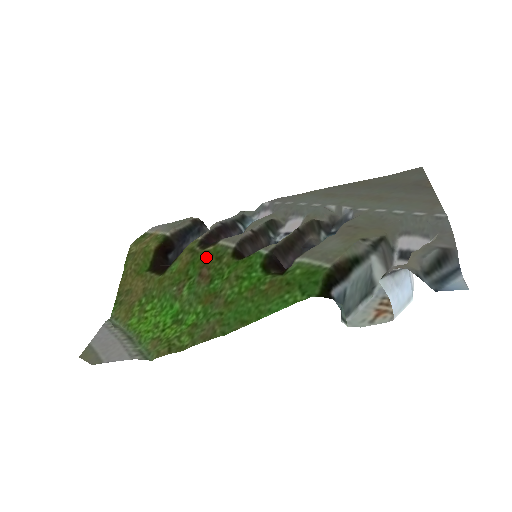
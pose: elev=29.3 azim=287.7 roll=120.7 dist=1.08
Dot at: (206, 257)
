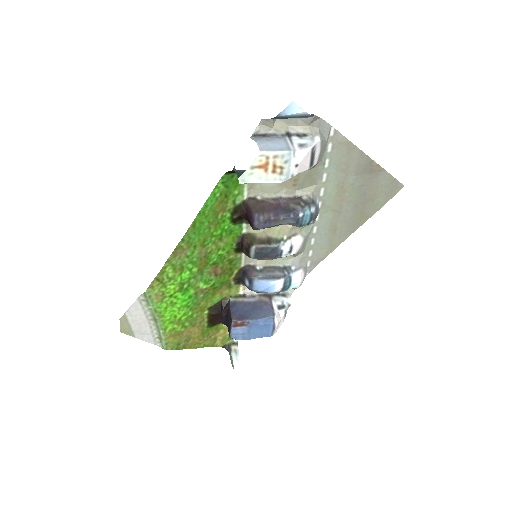
Dot at: (228, 272)
